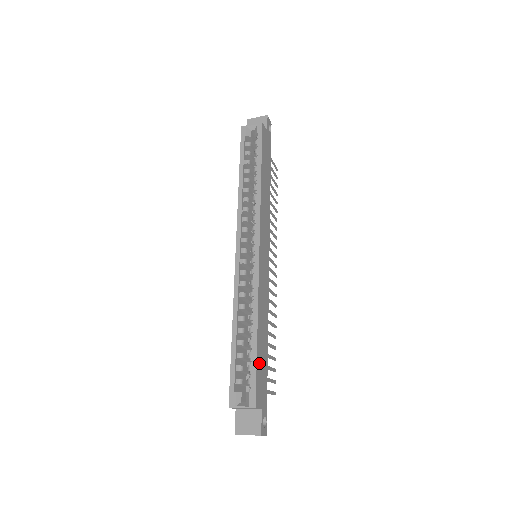
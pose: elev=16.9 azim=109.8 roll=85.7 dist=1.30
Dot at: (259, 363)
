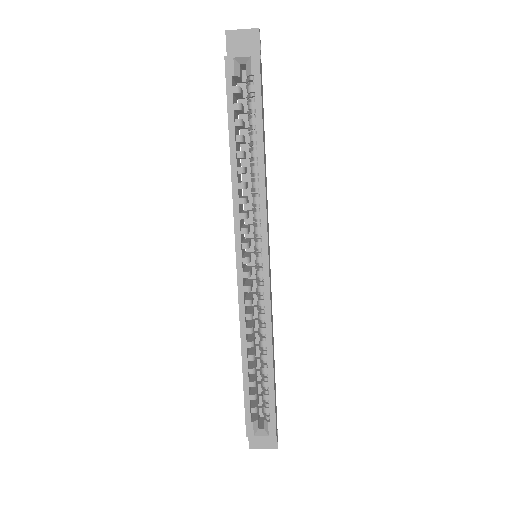
Dot at: (274, 389)
